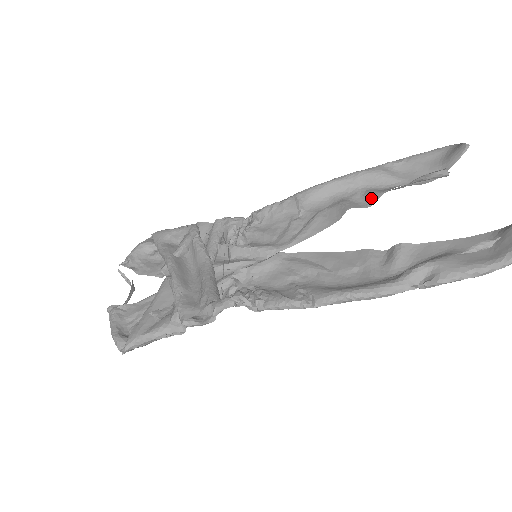
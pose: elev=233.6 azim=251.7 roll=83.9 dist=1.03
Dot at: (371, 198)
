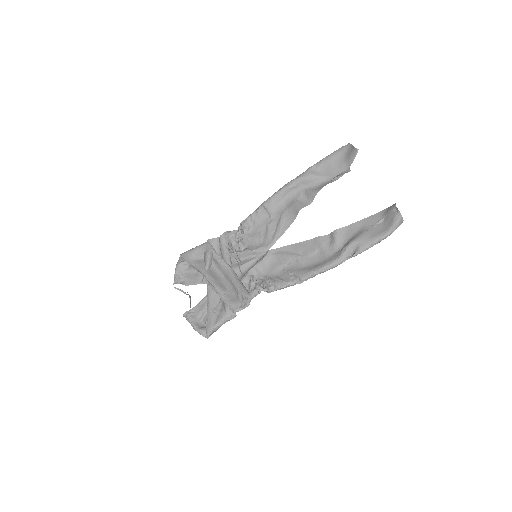
Dot at: (310, 197)
